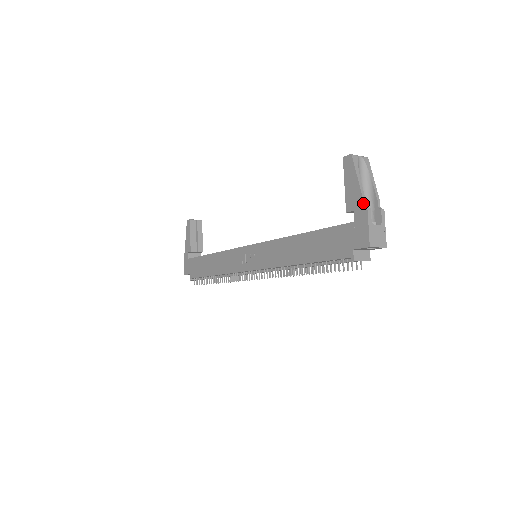
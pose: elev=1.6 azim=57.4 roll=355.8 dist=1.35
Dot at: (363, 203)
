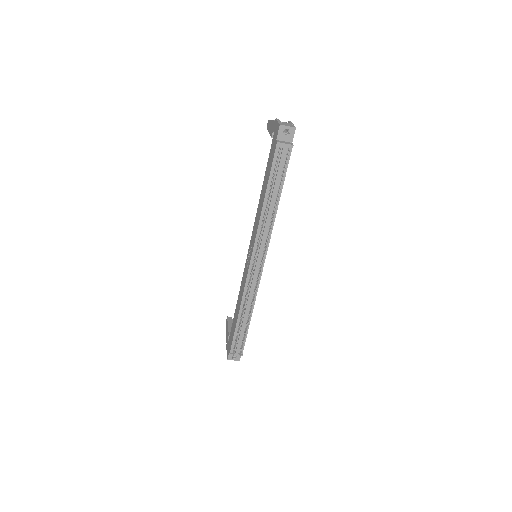
Dot at: (274, 121)
